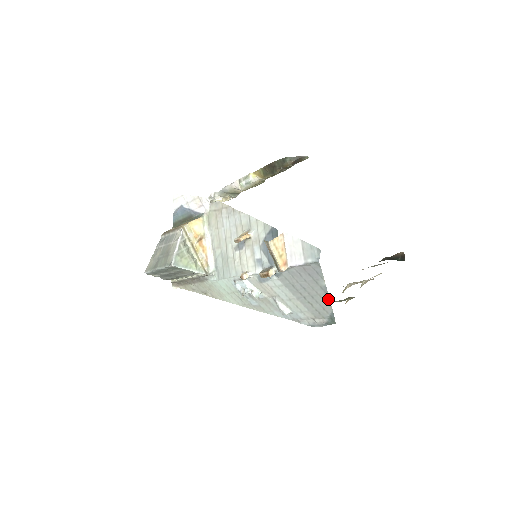
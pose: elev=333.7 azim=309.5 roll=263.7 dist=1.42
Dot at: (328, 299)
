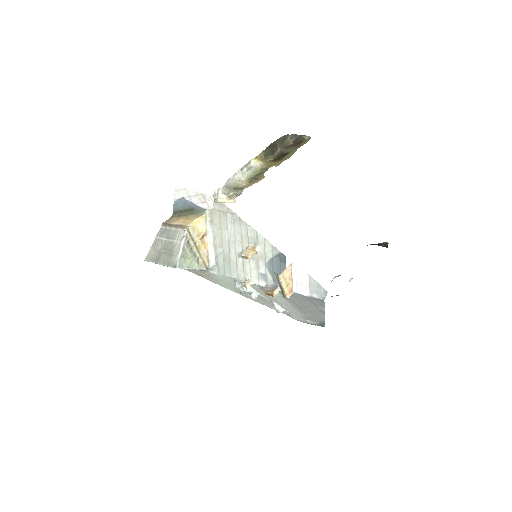
Dot at: (323, 316)
